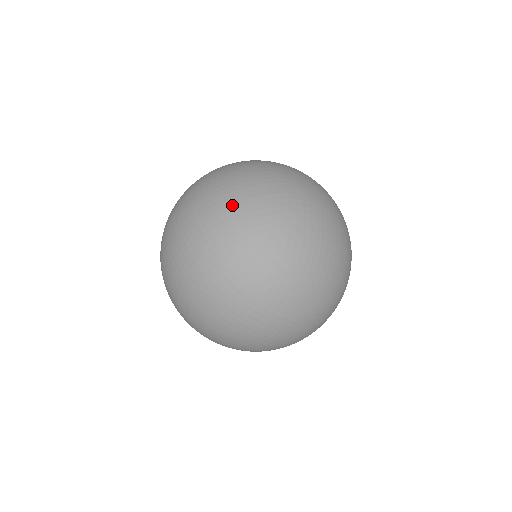
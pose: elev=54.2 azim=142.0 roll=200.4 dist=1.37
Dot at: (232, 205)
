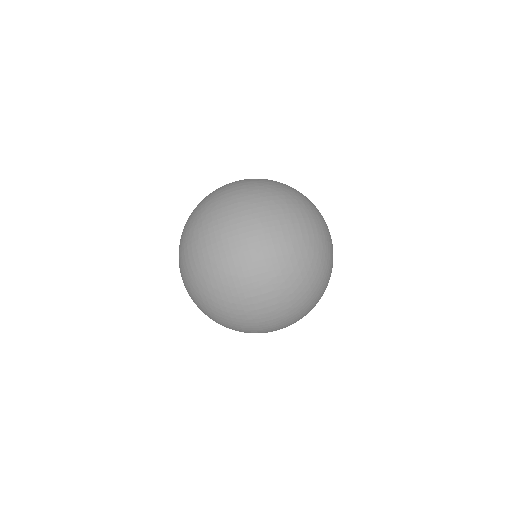
Dot at: occluded
